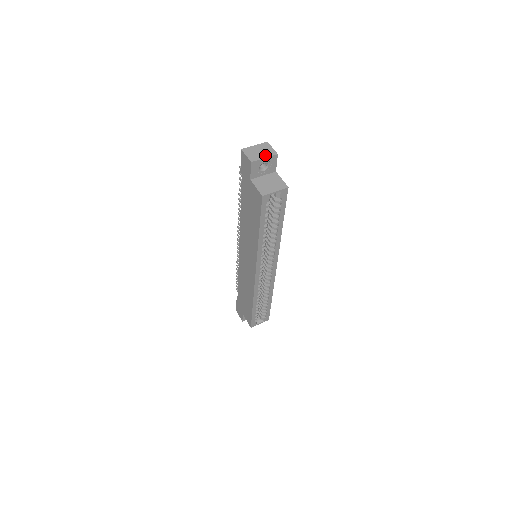
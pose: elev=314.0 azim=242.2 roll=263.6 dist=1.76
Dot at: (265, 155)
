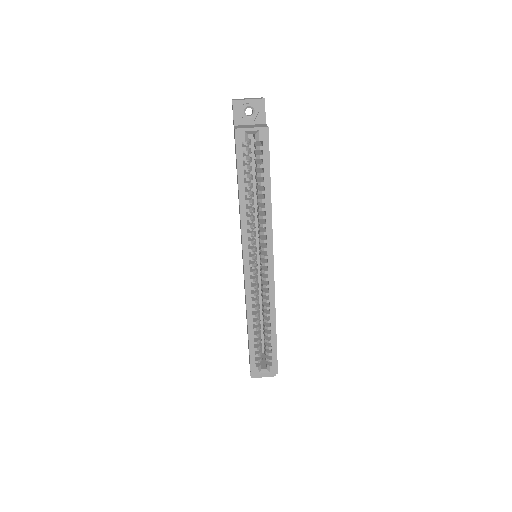
Dot at: (251, 99)
